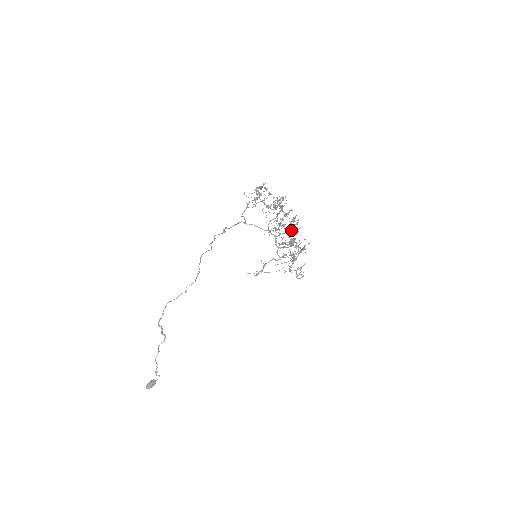
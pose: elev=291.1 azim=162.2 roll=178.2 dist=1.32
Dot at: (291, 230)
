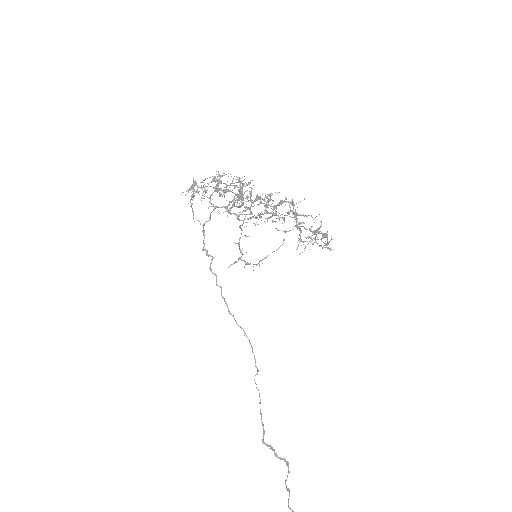
Dot at: (269, 201)
